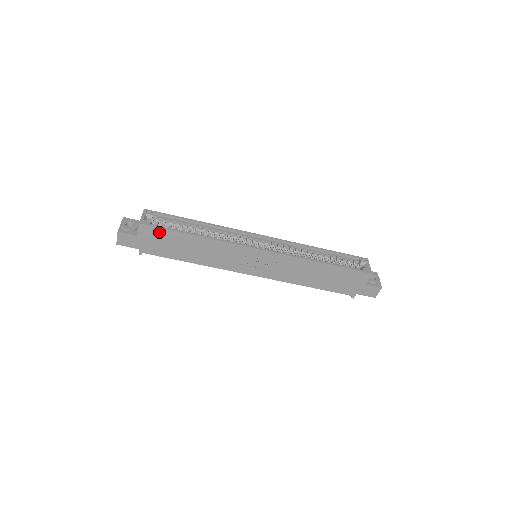
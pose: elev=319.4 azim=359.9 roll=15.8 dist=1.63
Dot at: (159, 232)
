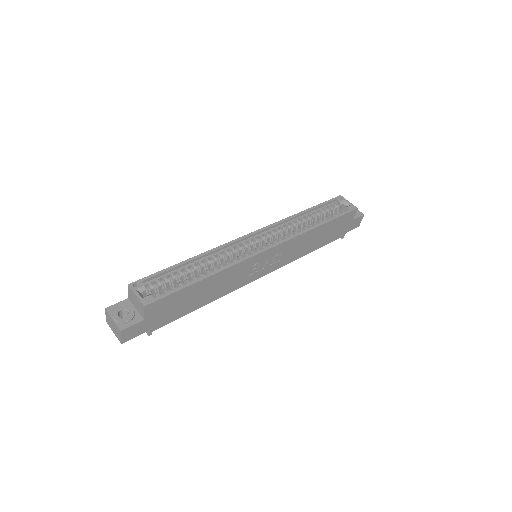
Dot at: (167, 300)
